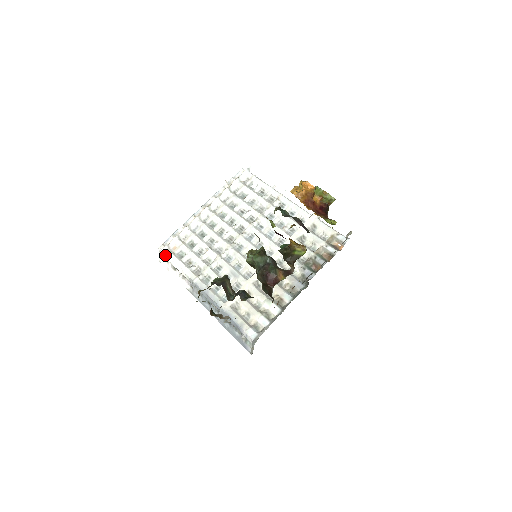
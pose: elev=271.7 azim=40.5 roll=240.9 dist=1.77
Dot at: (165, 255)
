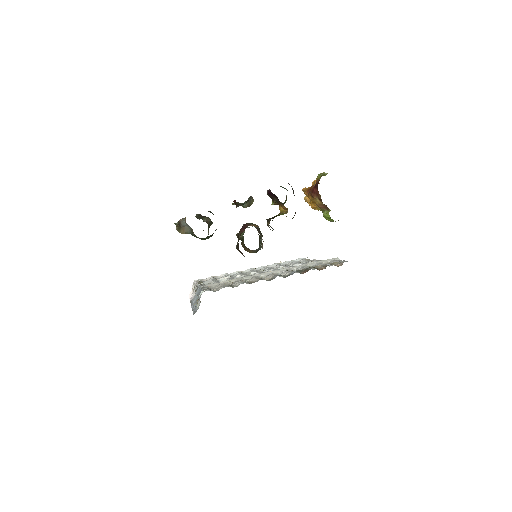
Dot at: occluded
